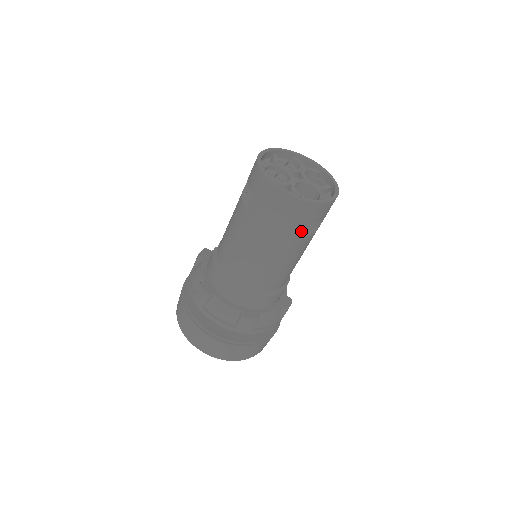
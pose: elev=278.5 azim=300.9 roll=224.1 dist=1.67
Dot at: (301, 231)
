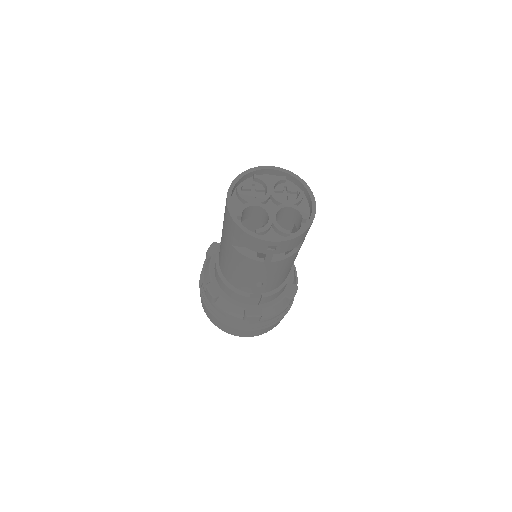
Dot at: occluded
